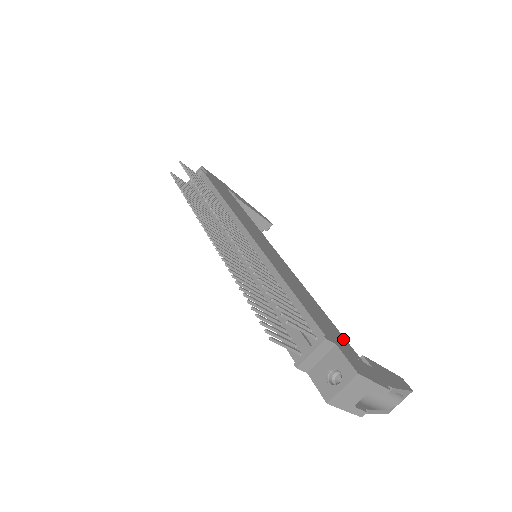
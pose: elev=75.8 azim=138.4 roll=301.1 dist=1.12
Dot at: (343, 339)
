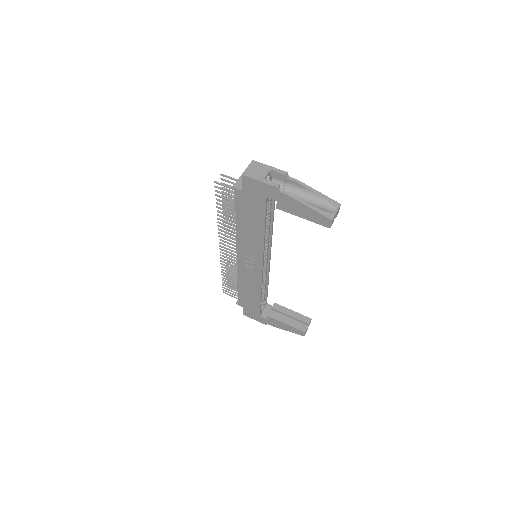
Dot at: occluded
